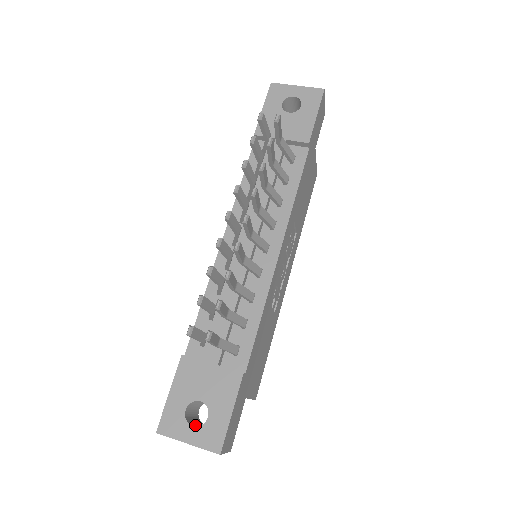
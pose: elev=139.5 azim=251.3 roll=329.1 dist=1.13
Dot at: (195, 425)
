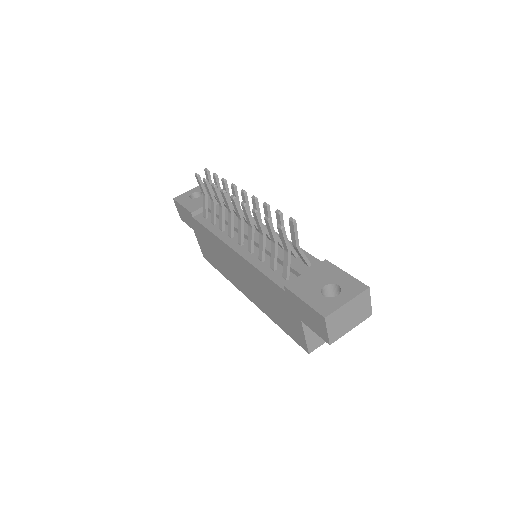
Dot at: occluded
